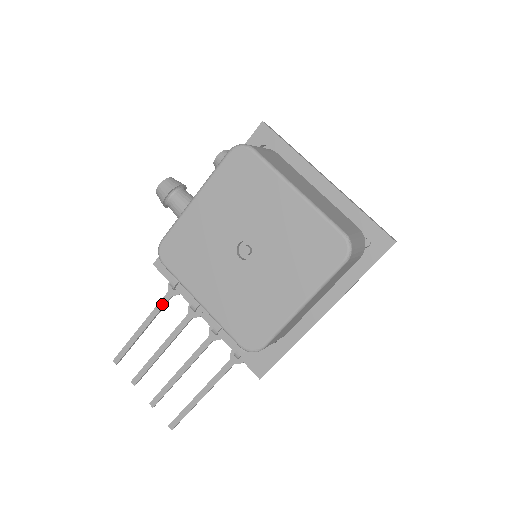
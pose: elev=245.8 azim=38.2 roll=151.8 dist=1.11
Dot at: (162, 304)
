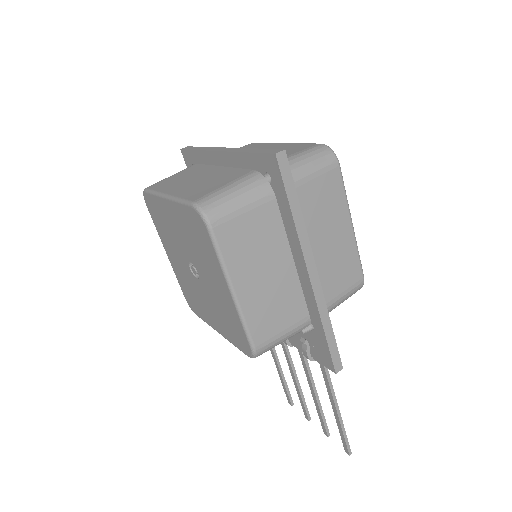
Dot at: occluded
